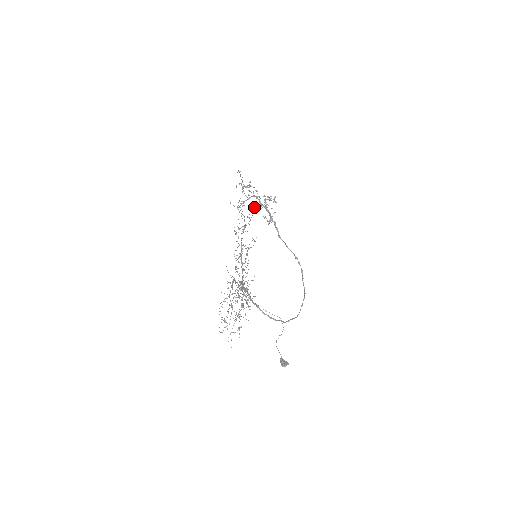
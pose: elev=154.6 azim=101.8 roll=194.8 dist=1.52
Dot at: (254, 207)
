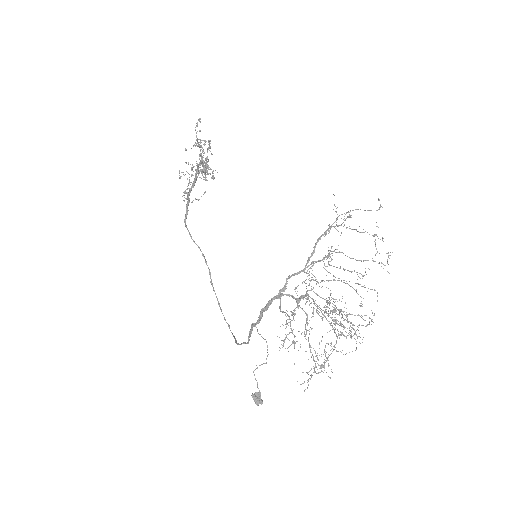
Dot at: (196, 176)
